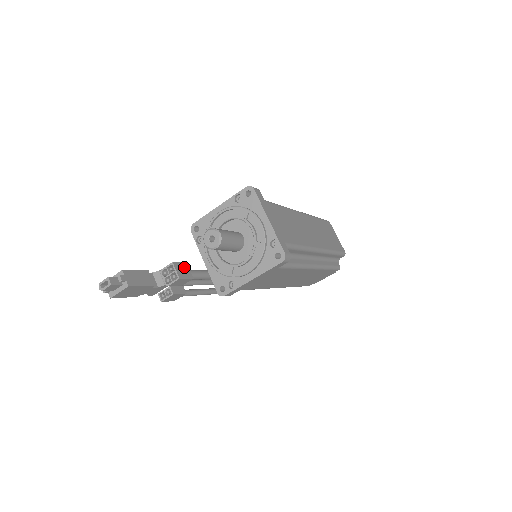
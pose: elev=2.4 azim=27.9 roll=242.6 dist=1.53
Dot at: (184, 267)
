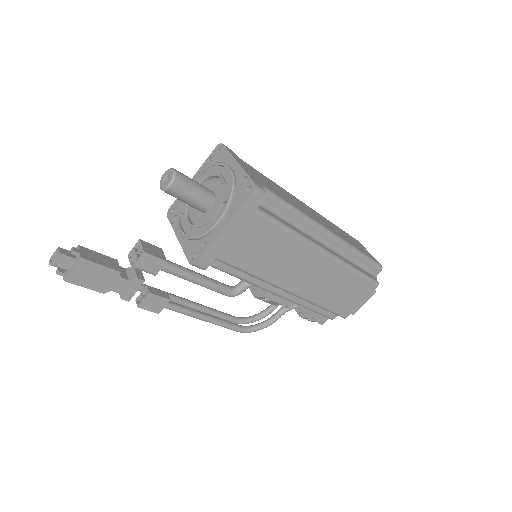
Dot at: (156, 249)
